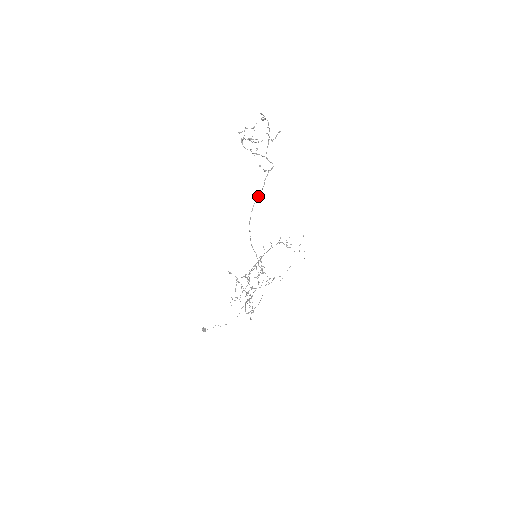
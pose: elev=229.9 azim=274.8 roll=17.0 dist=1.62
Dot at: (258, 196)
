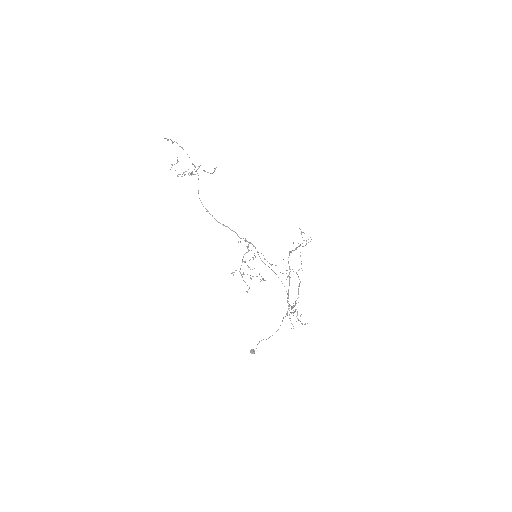
Dot at: occluded
